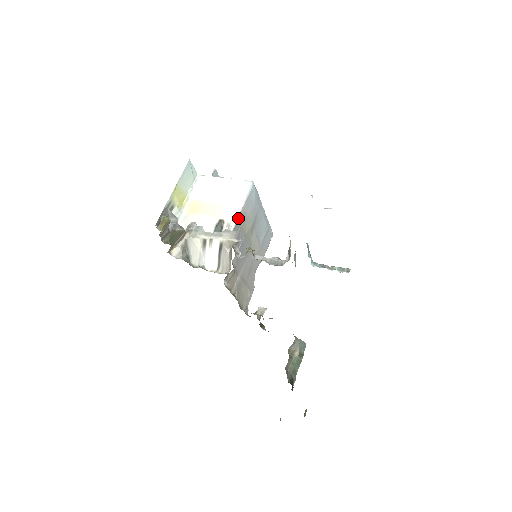
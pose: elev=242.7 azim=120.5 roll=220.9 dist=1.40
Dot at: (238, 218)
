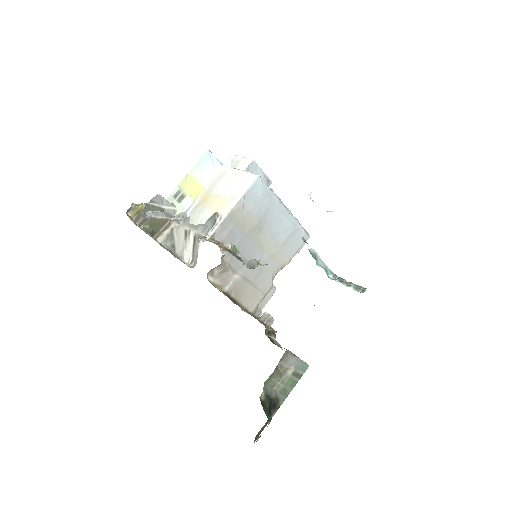
Dot at: (229, 213)
